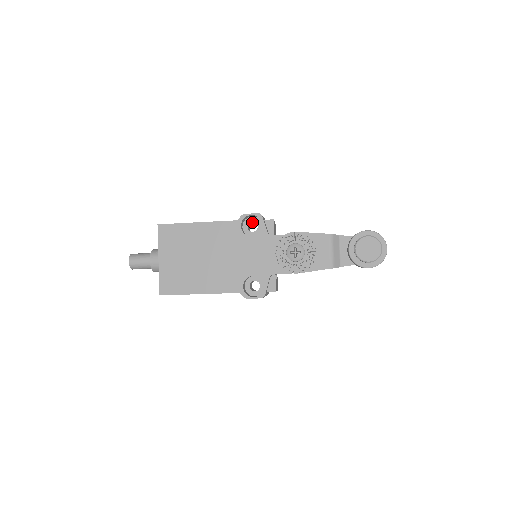
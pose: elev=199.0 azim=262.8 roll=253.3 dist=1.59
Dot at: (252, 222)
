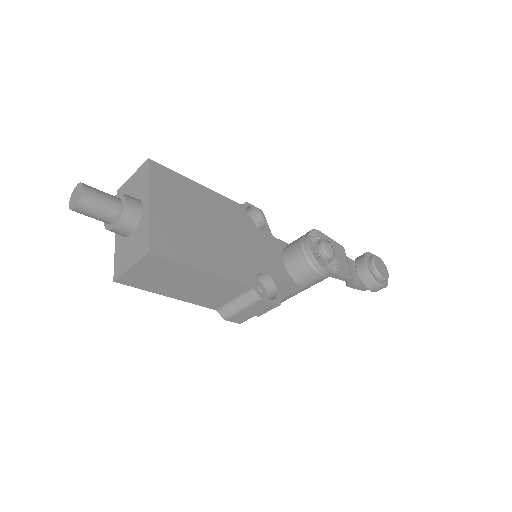
Dot at: occluded
